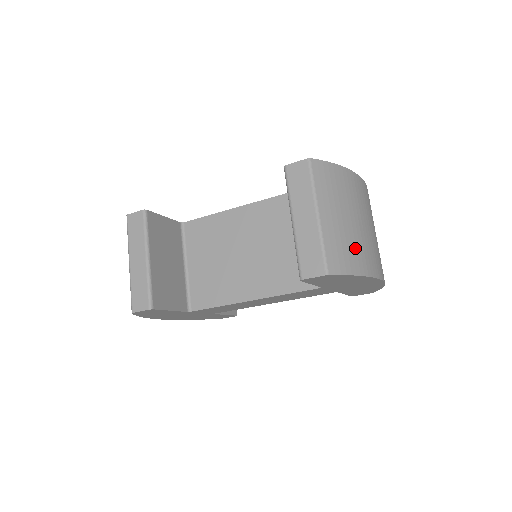
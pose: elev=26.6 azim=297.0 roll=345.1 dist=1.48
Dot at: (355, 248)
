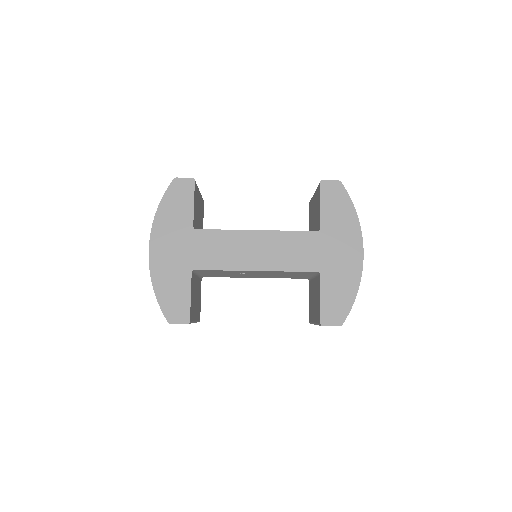
Dot at: occluded
